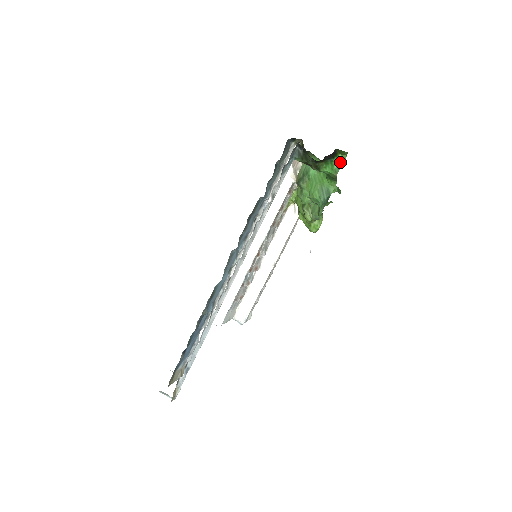
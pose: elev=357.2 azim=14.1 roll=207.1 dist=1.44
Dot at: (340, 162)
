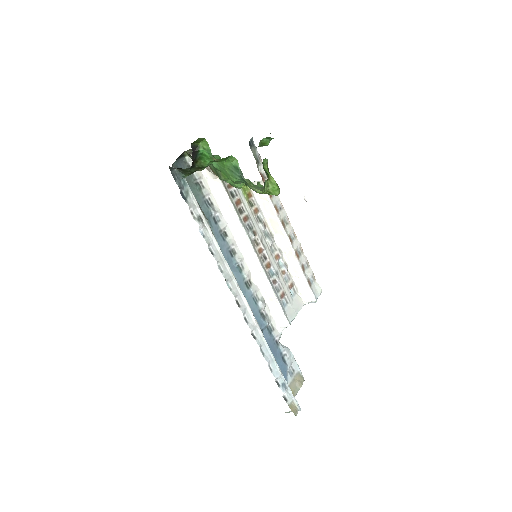
Dot at: (206, 148)
